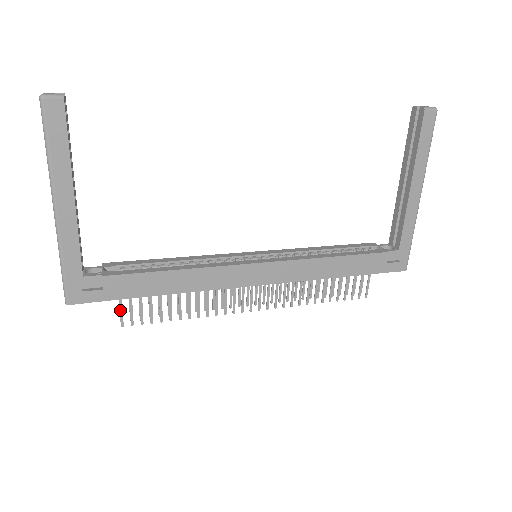
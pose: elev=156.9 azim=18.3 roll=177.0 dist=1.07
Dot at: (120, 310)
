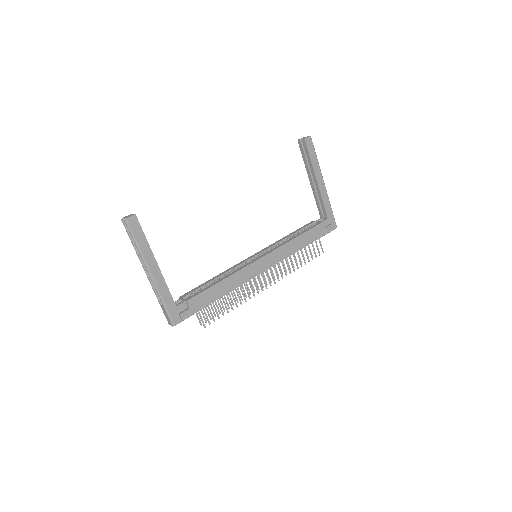
Dot at: (201, 318)
